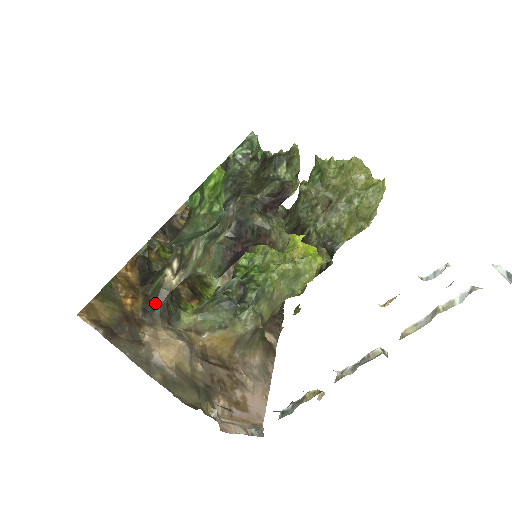
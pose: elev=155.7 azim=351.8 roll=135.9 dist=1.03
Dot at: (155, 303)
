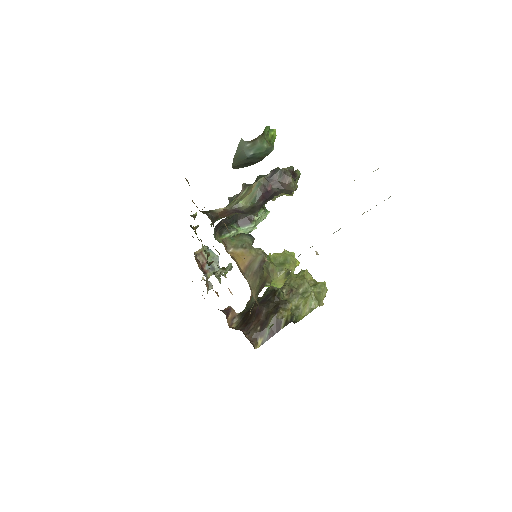
Dot at: (208, 213)
